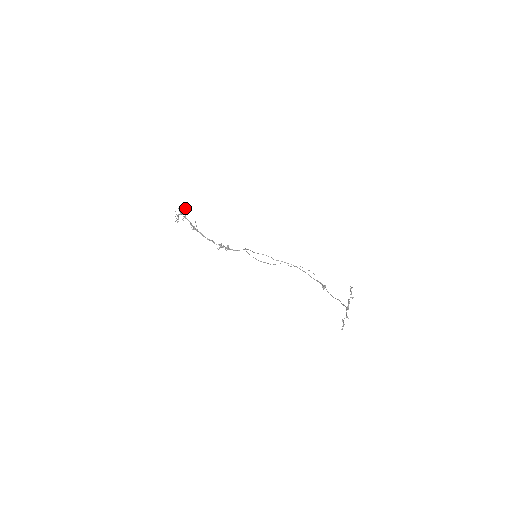
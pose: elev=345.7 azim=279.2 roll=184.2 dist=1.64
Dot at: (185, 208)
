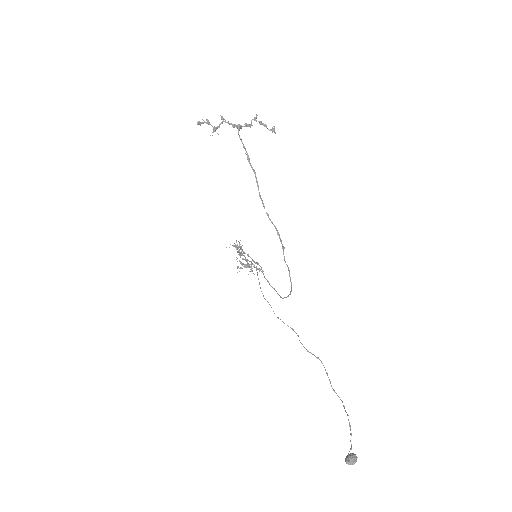
Dot at: (258, 268)
